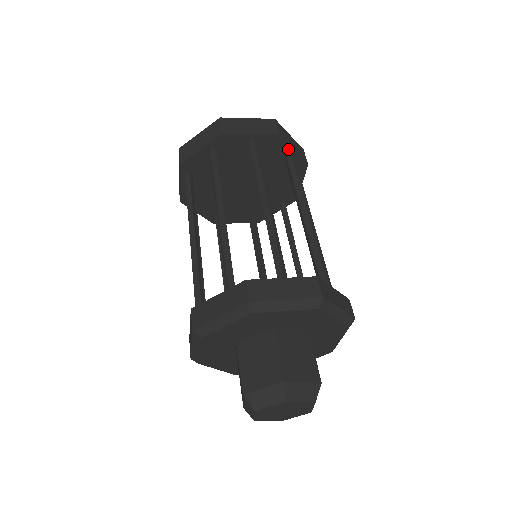
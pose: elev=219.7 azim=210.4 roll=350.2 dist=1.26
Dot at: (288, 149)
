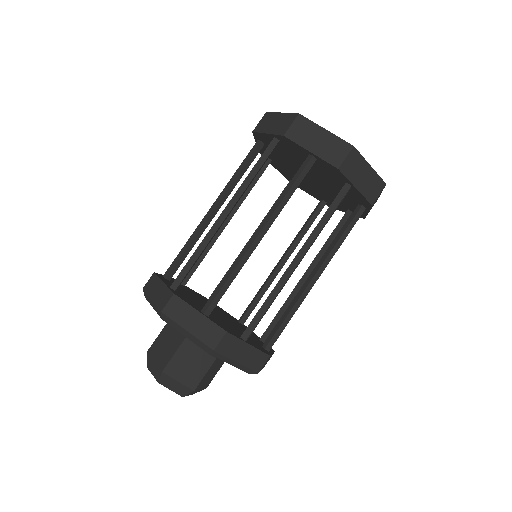
Dot at: (350, 183)
